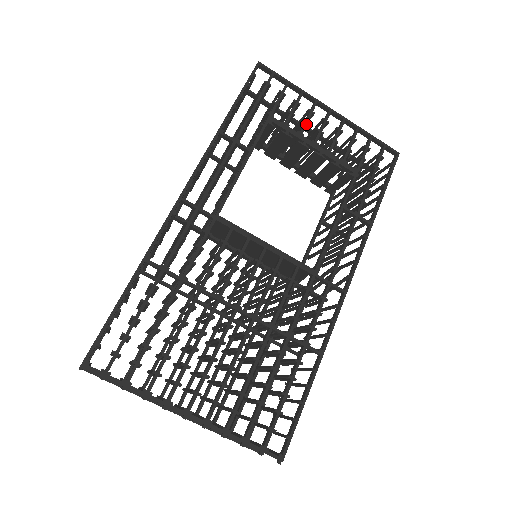
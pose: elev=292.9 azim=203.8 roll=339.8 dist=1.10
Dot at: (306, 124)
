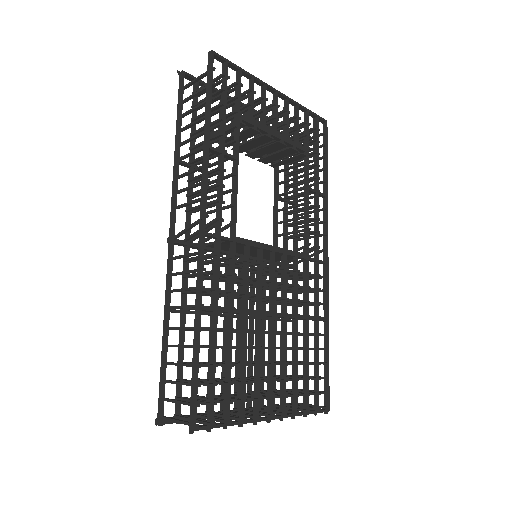
Dot at: (265, 114)
